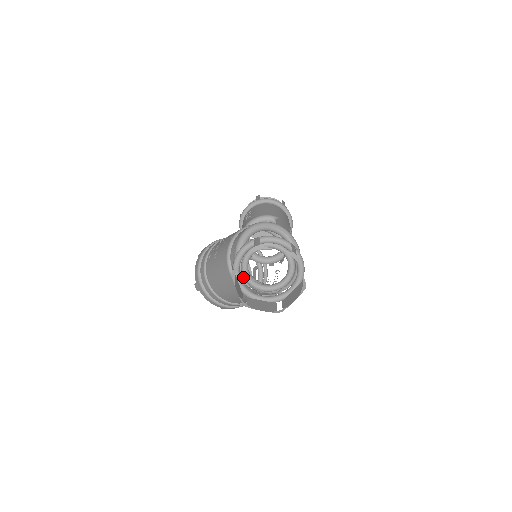
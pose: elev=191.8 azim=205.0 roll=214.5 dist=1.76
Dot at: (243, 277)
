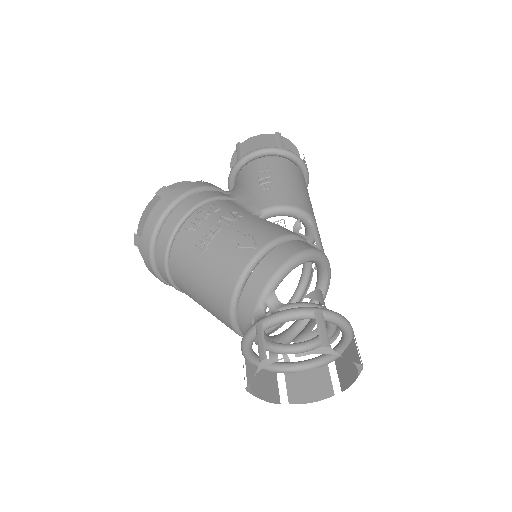
Dot at: occluded
